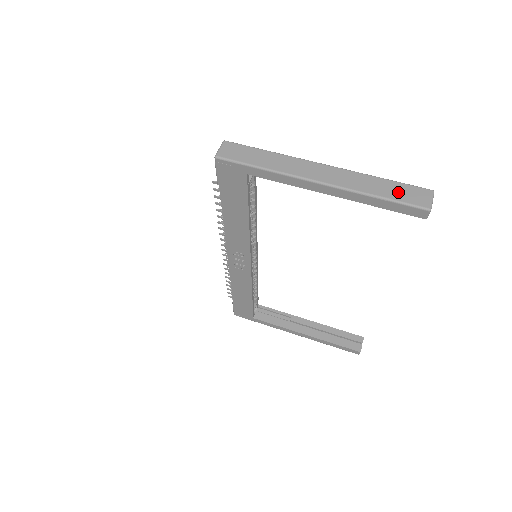
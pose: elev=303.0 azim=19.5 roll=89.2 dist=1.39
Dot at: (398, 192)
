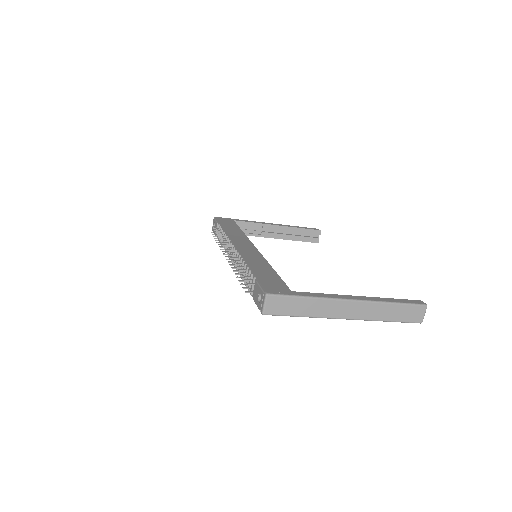
Dot at: (403, 314)
